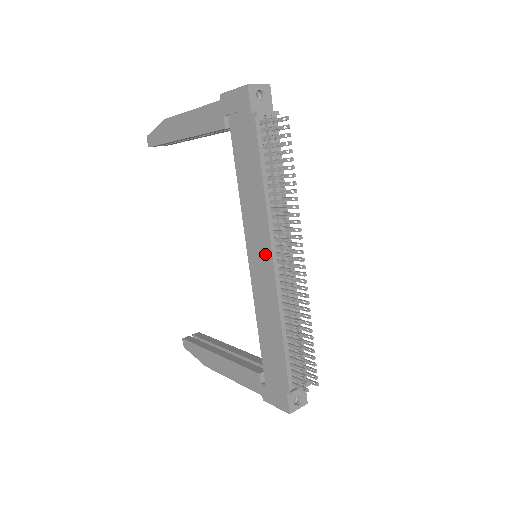
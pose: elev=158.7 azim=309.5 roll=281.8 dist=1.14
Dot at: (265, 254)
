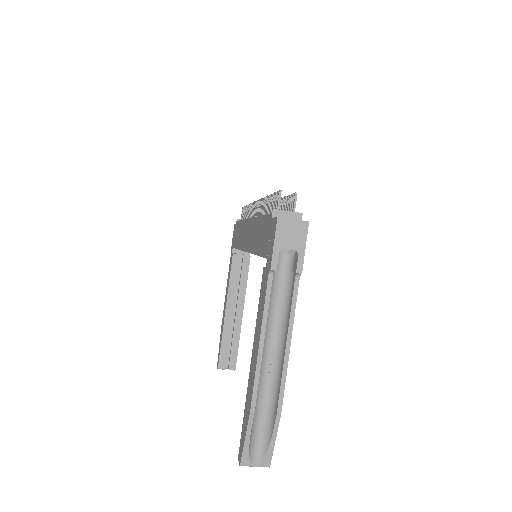
Dot at: (247, 227)
